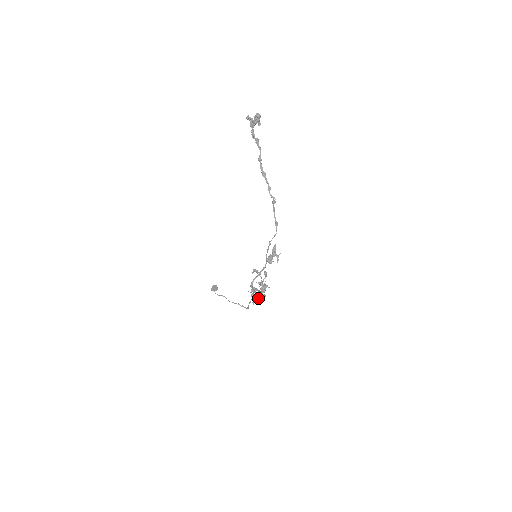
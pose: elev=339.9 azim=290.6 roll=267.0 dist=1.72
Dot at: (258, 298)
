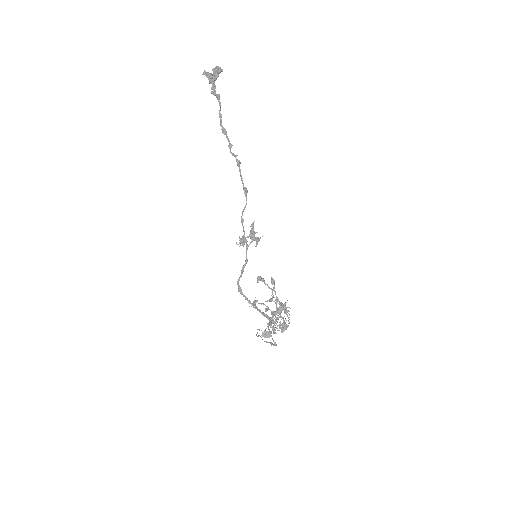
Dot at: (280, 326)
